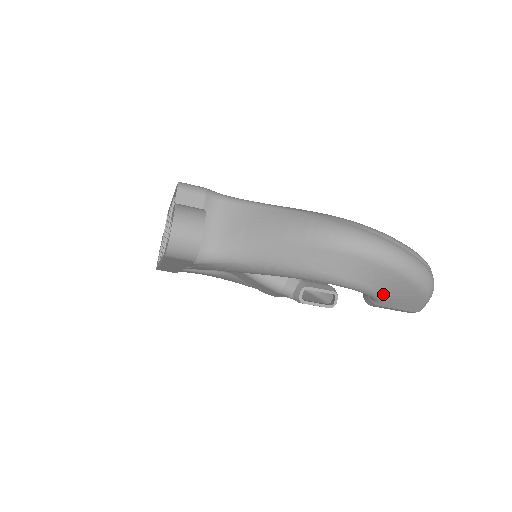
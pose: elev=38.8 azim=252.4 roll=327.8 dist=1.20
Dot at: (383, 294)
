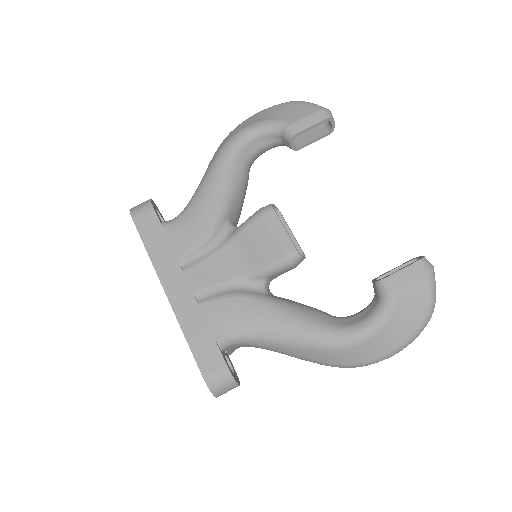
Dot at: (272, 118)
